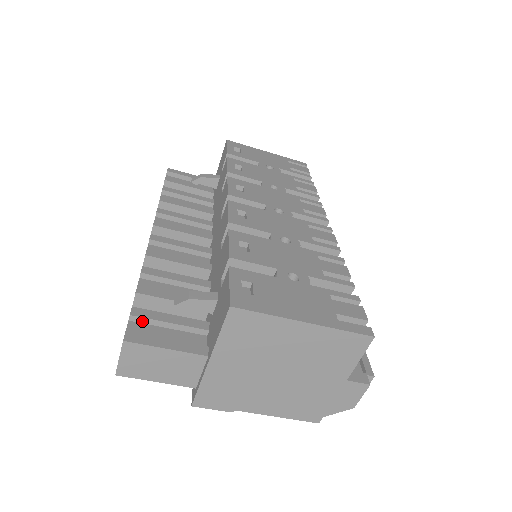
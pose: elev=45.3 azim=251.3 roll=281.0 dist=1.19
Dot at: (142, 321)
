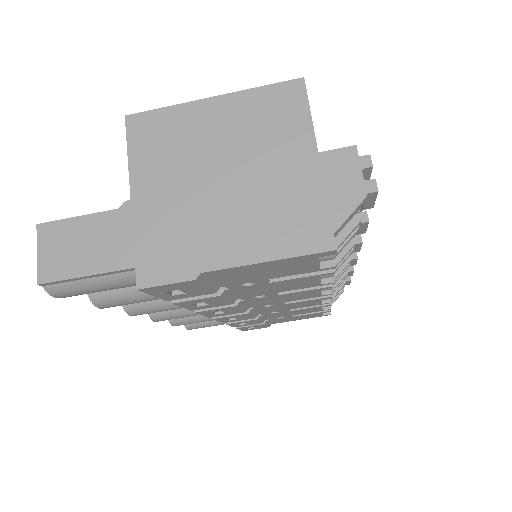
Dot at: occluded
